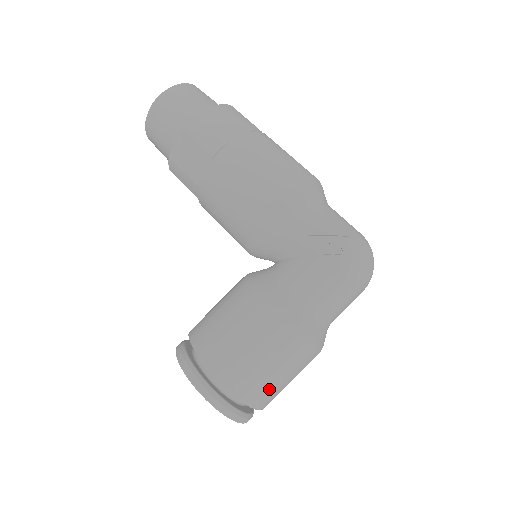
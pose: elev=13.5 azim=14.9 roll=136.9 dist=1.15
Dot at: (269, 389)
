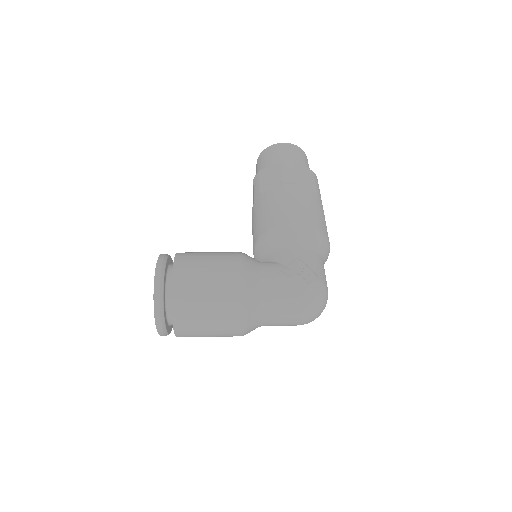
Dot at: (193, 315)
